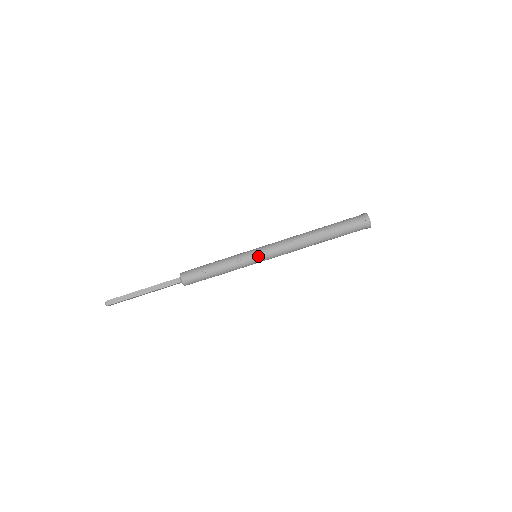
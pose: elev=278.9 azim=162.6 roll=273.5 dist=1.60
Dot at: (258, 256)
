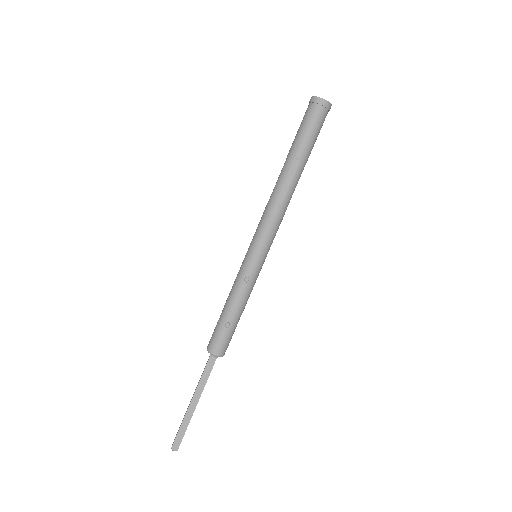
Dot at: (259, 255)
